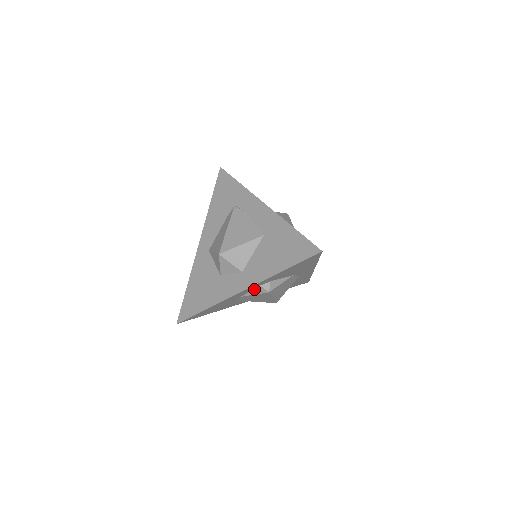
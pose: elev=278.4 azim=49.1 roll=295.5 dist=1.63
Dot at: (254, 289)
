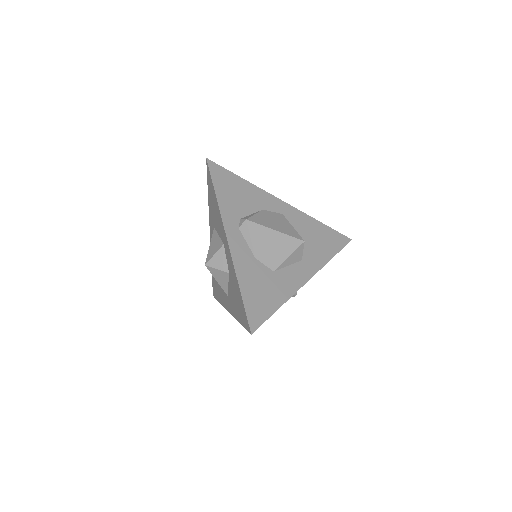
Dot at: (244, 237)
